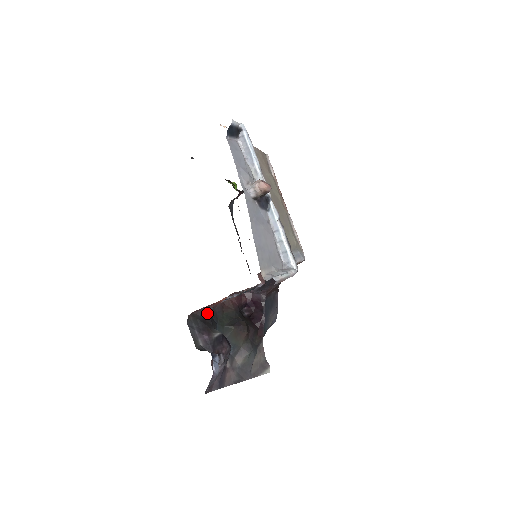
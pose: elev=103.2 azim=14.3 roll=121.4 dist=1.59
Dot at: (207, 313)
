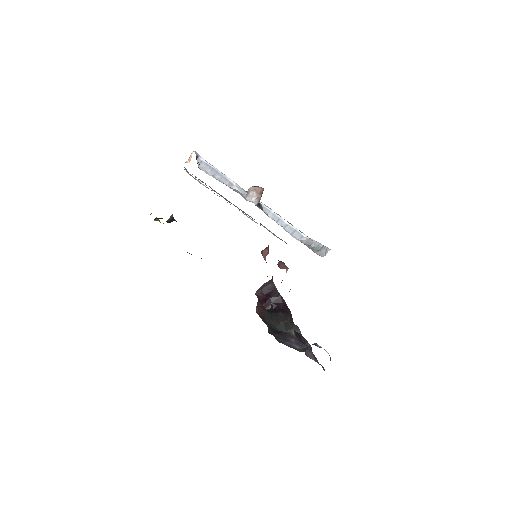
Dot at: (268, 326)
